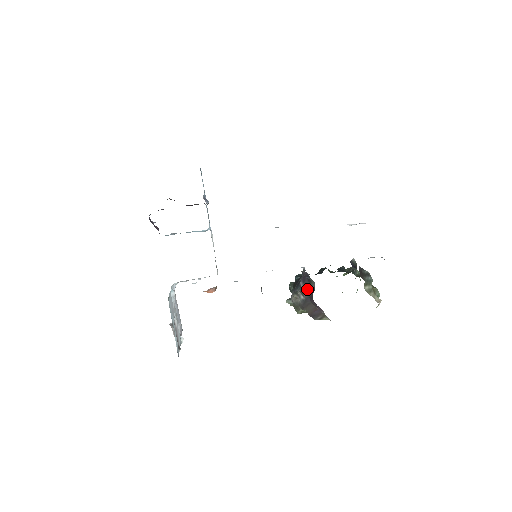
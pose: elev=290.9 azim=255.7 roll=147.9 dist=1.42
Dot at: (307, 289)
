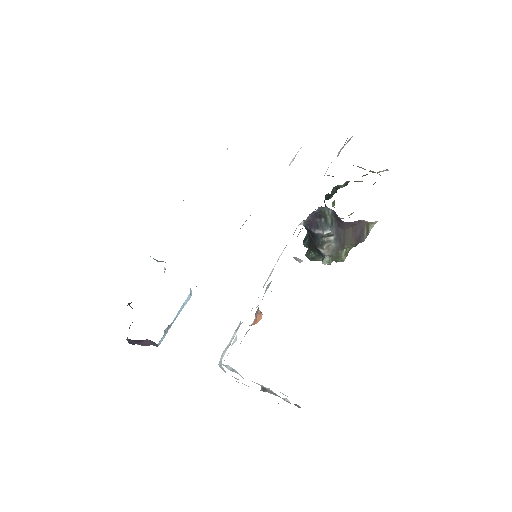
Dot at: (328, 225)
